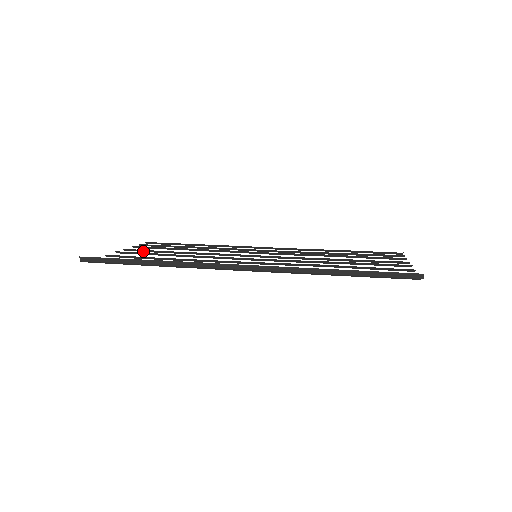
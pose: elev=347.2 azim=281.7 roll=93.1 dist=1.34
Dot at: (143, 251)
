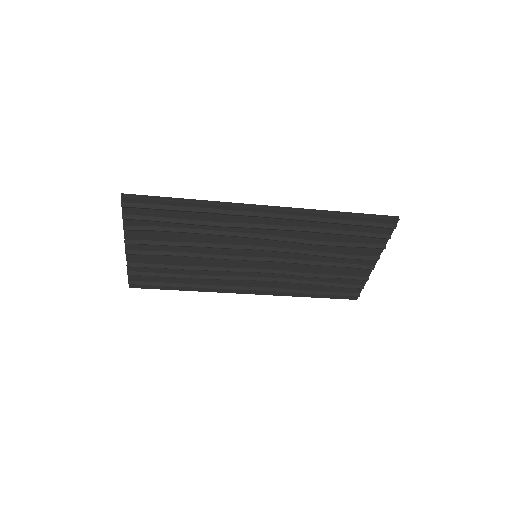
Dot at: (146, 253)
